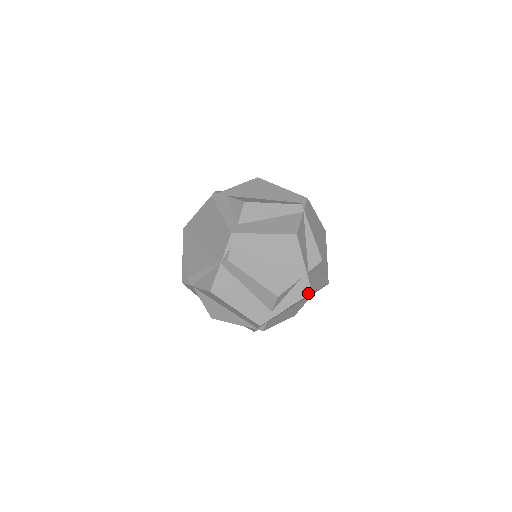
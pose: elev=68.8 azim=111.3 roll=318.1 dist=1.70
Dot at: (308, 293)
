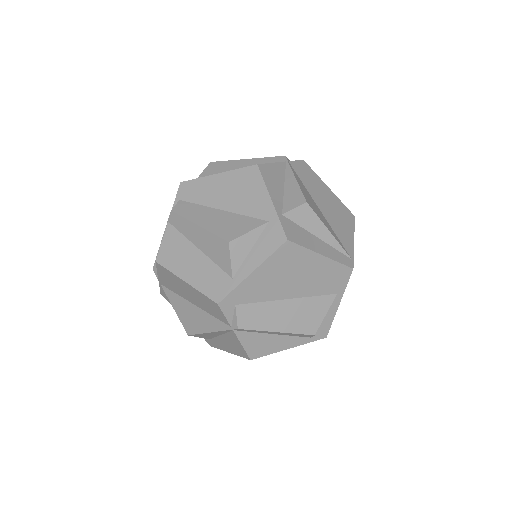
Dot at: (282, 242)
